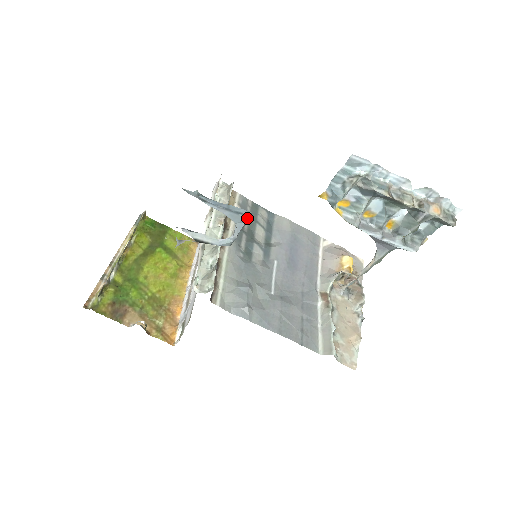
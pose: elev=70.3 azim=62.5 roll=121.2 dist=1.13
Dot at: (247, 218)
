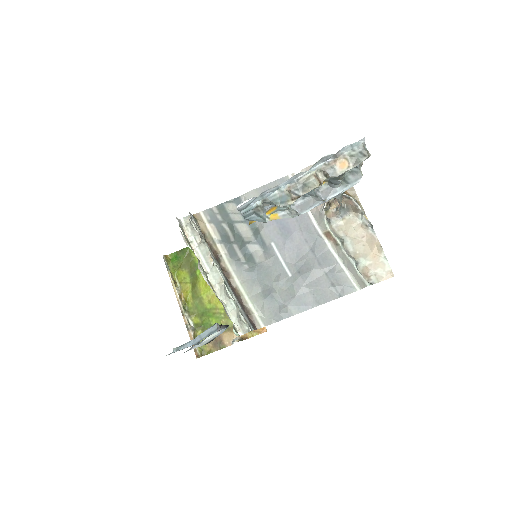
Dot at: (218, 330)
